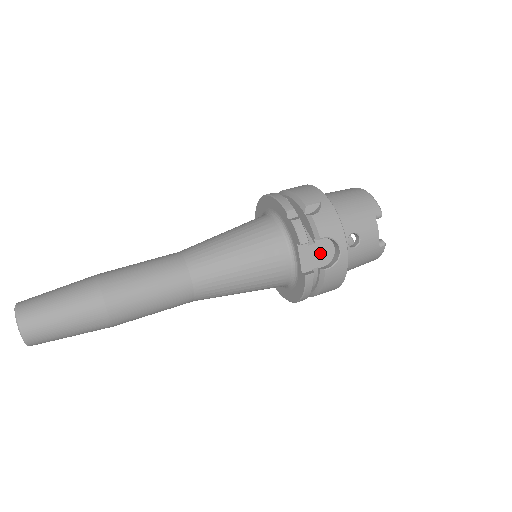
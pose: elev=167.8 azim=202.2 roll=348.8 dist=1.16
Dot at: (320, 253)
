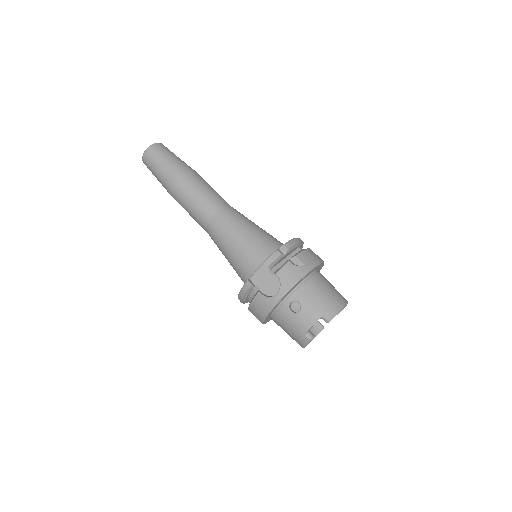
Dot at: (269, 284)
